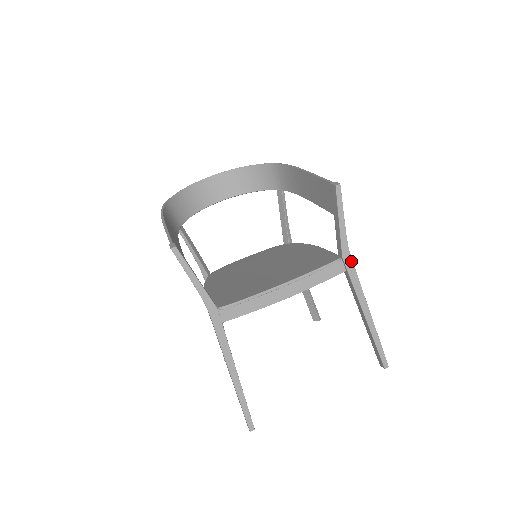
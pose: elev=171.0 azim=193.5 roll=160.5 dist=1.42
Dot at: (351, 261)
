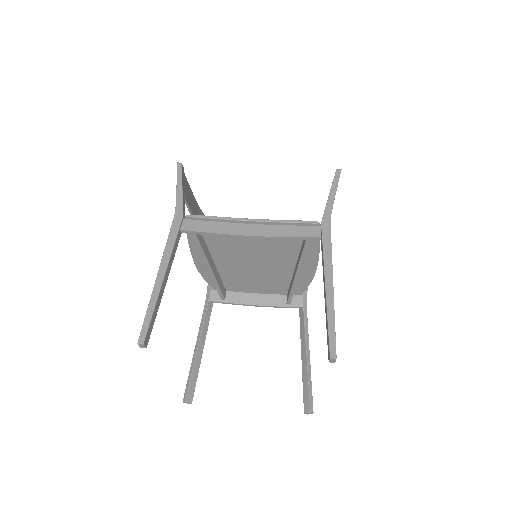
Dot at: (329, 229)
